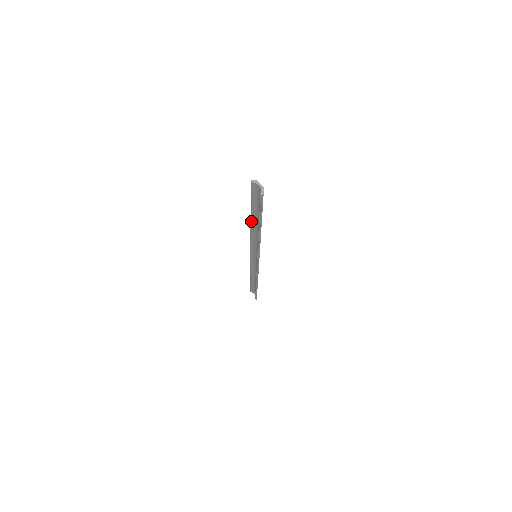
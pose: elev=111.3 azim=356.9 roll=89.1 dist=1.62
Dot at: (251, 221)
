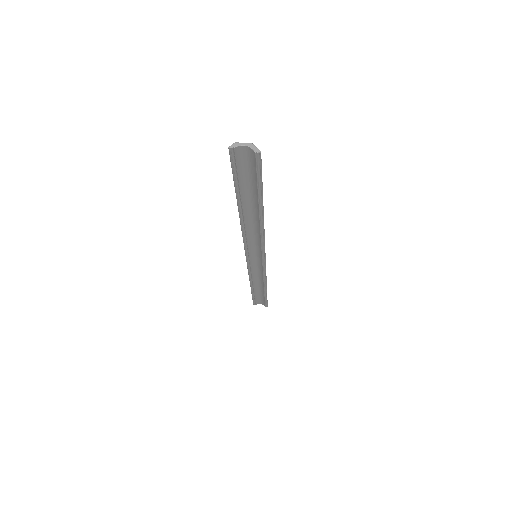
Dot at: (240, 213)
